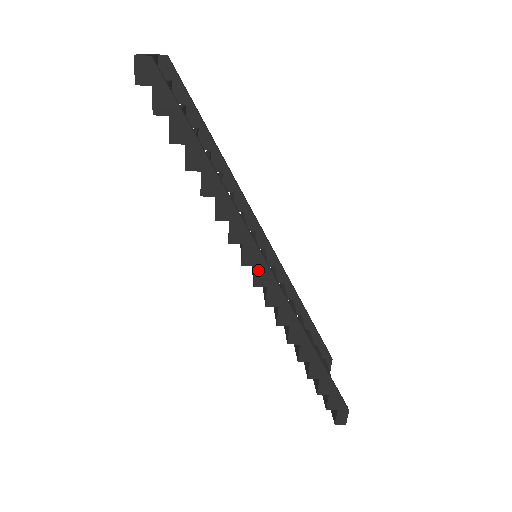
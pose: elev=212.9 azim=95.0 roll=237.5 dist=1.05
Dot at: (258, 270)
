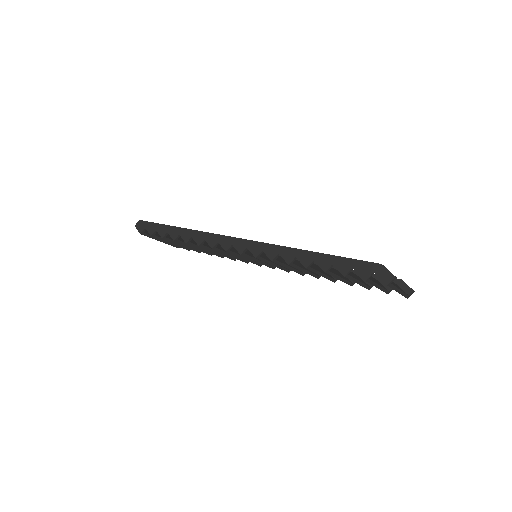
Dot at: (235, 245)
